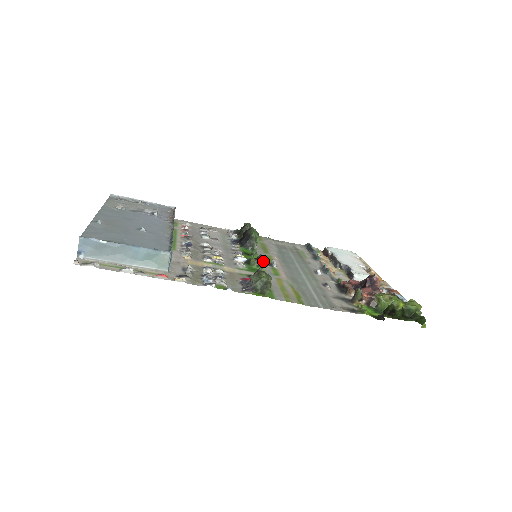
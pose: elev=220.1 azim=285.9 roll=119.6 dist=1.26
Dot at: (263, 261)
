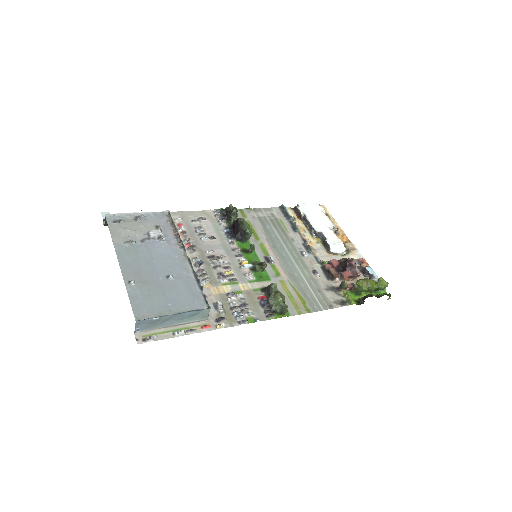
Dot at: (261, 257)
